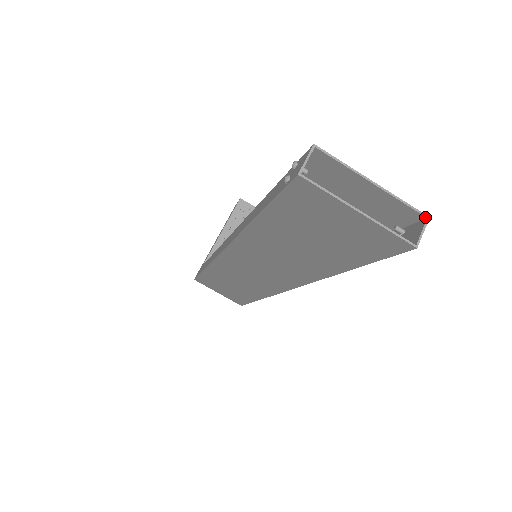
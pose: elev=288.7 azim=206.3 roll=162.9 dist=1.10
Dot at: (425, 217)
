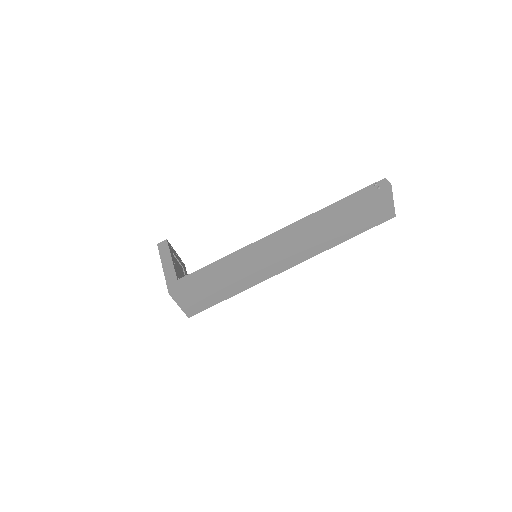
Dot at: occluded
